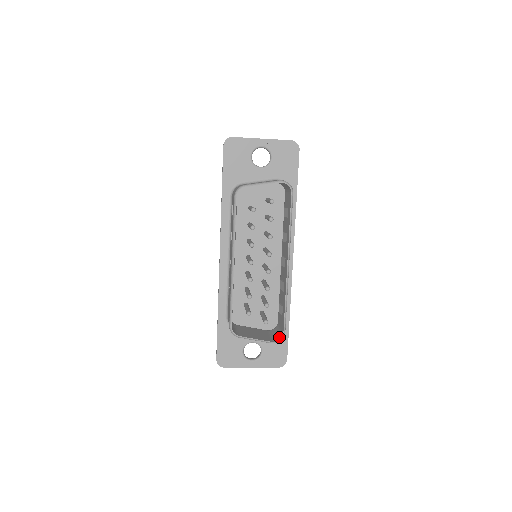
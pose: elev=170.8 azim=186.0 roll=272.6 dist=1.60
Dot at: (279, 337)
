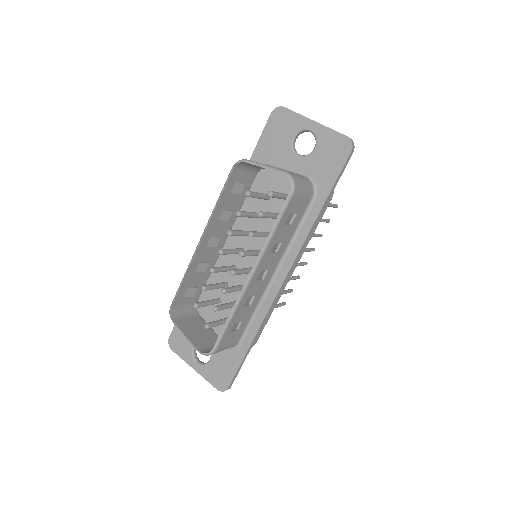
Dot at: occluded
